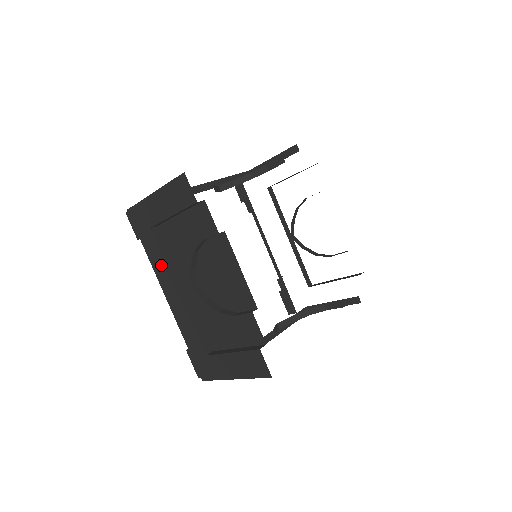
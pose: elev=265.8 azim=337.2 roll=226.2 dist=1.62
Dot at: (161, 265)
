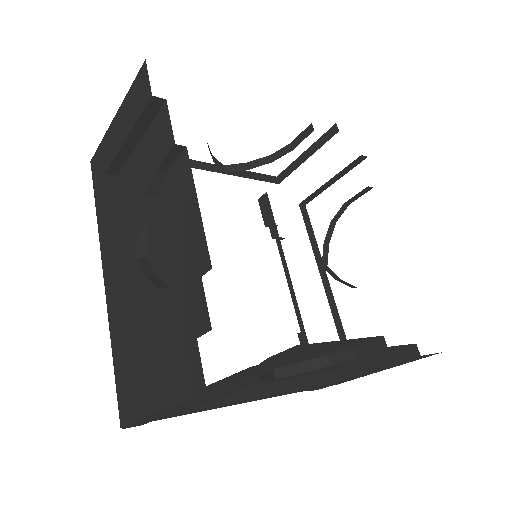
Dot at: (107, 227)
